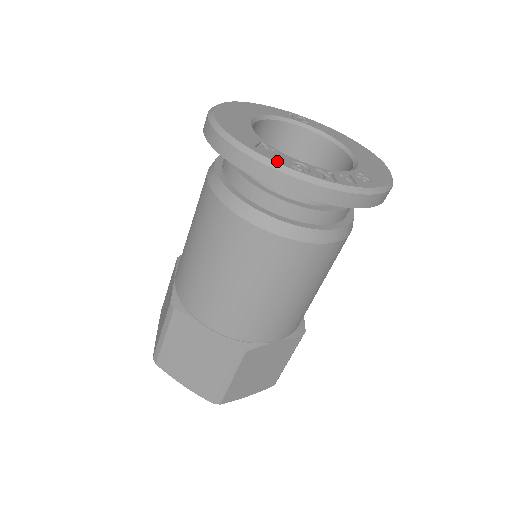
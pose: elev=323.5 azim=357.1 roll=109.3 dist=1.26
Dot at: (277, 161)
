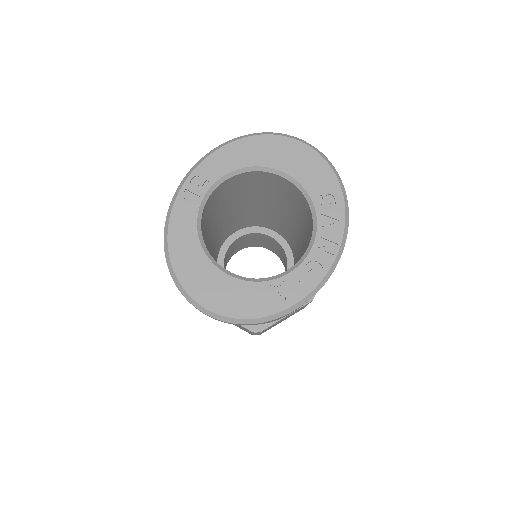
Dot at: (306, 293)
